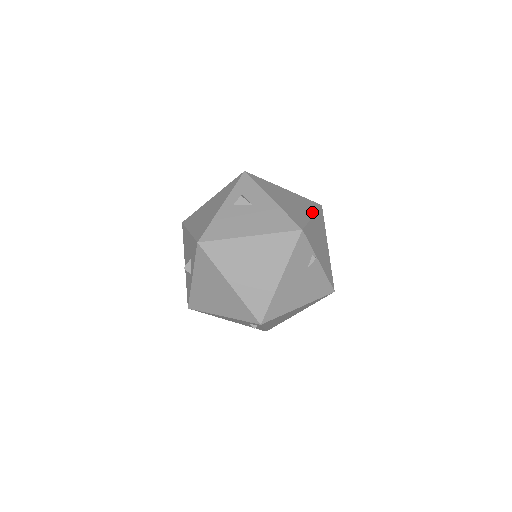
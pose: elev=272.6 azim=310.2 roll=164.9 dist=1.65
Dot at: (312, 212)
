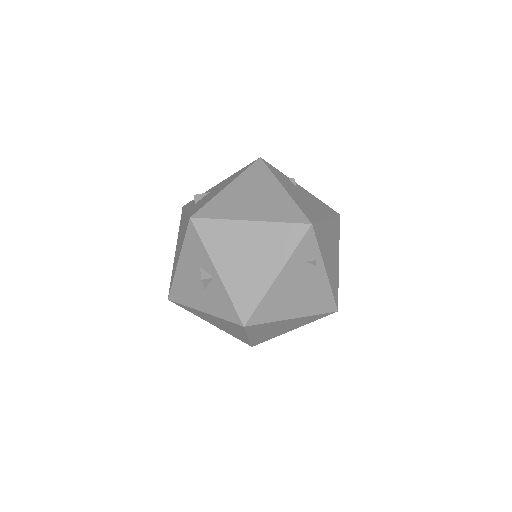
Dot at: occluded
